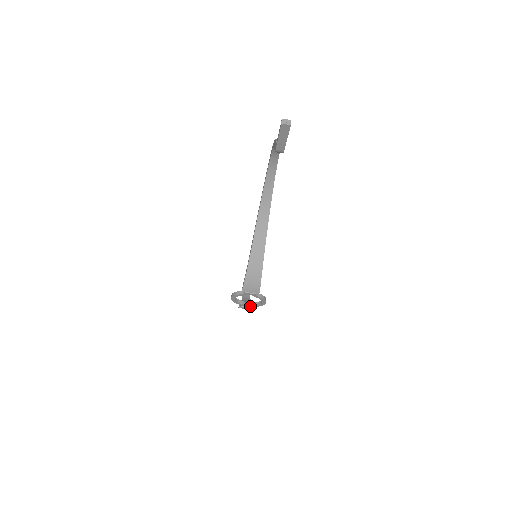
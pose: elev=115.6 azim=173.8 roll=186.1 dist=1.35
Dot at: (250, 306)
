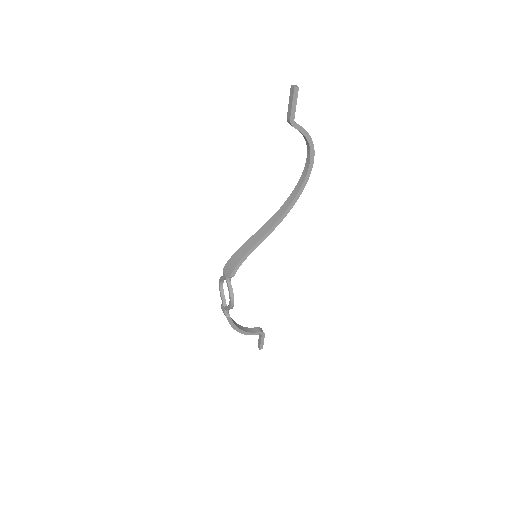
Dot at: (225, 307)
